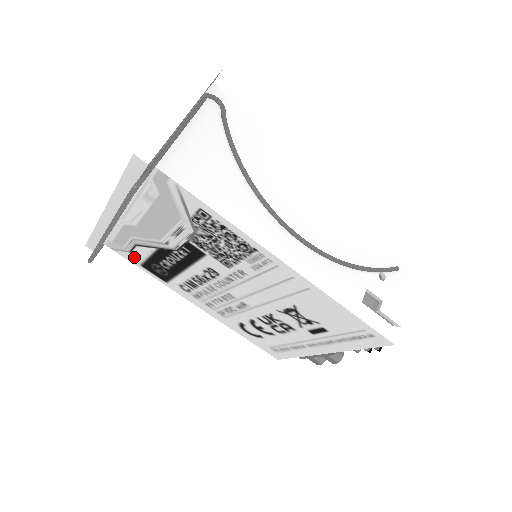
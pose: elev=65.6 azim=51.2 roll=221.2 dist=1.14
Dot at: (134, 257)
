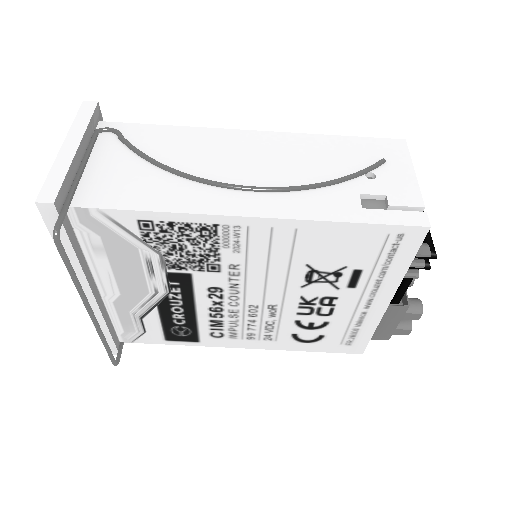
Dot at: (153, 335)
